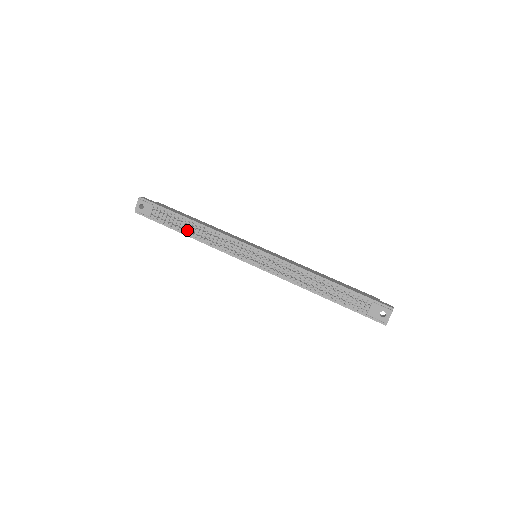
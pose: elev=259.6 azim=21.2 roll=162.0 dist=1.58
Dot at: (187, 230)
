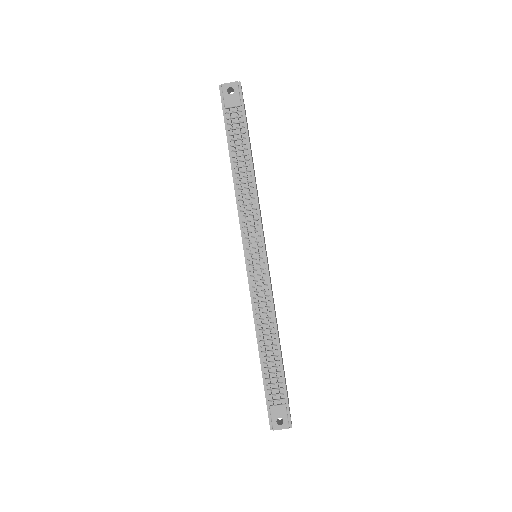
Dot at: (238, 163)
